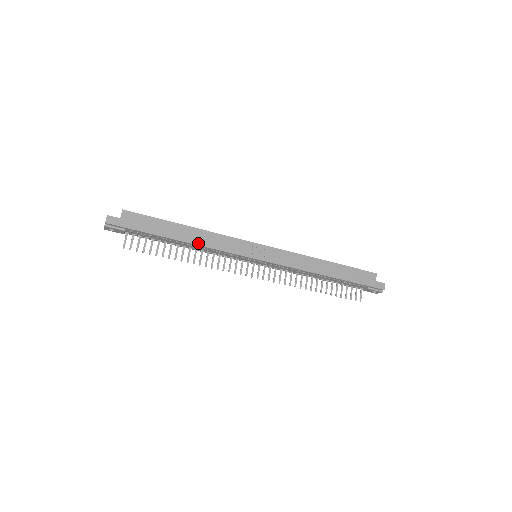
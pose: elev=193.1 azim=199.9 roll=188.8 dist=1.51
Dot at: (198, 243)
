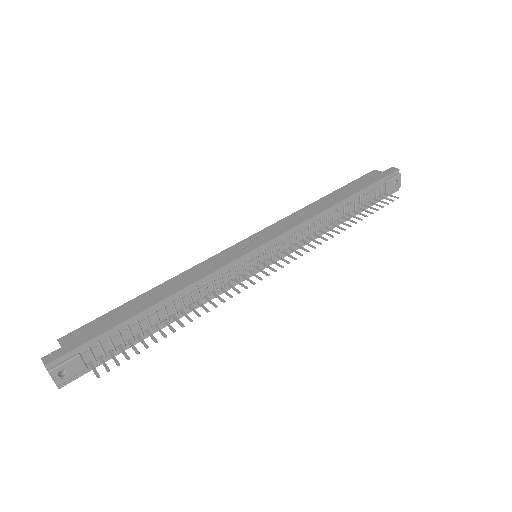
Dot at: (179, 289)
